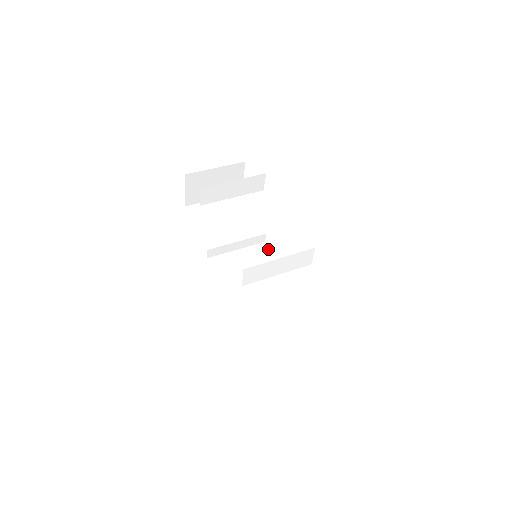
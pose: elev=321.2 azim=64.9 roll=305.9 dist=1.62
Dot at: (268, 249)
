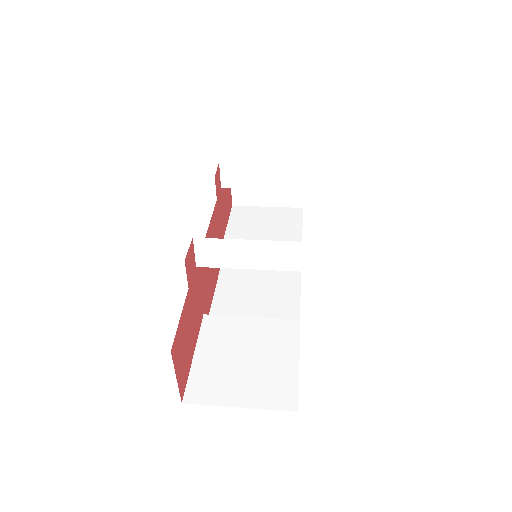
Dot at: occluded
